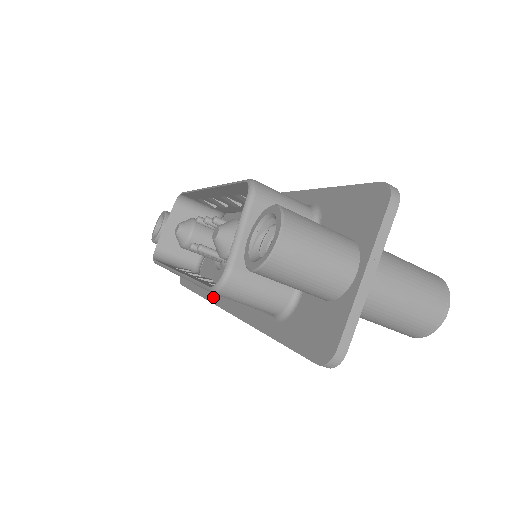
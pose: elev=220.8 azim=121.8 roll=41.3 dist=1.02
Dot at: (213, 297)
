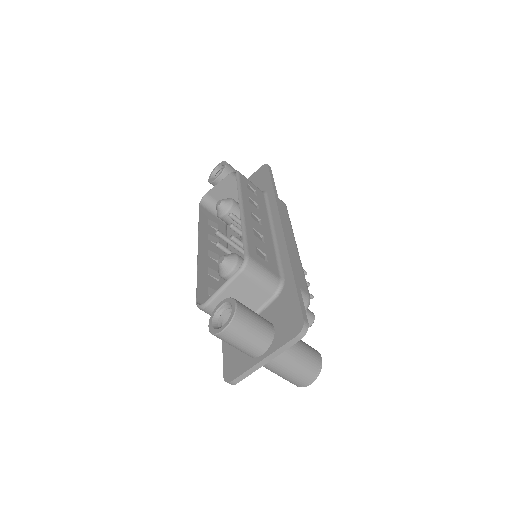
Dot at: occluded
